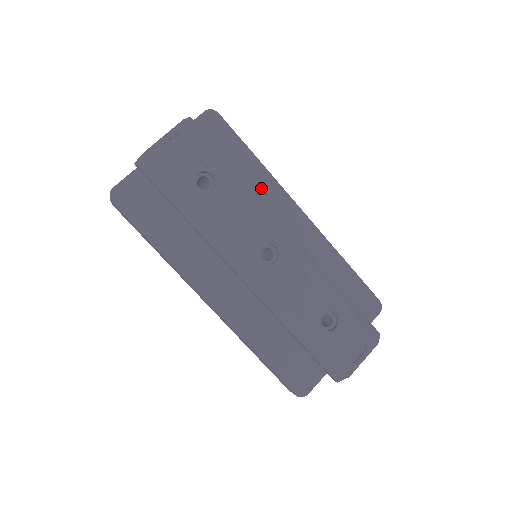
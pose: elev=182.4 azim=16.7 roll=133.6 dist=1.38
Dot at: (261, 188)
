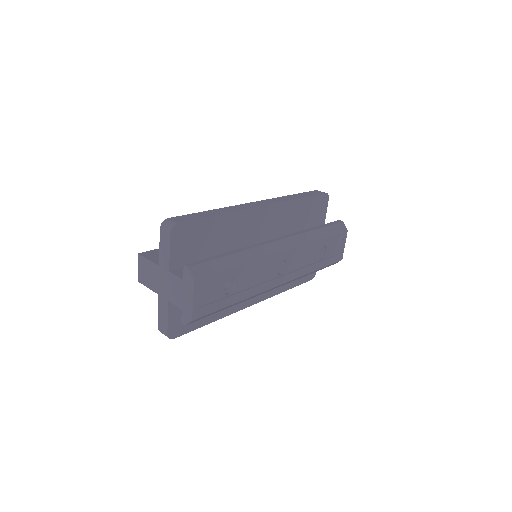
Dot at: (236, 226)
